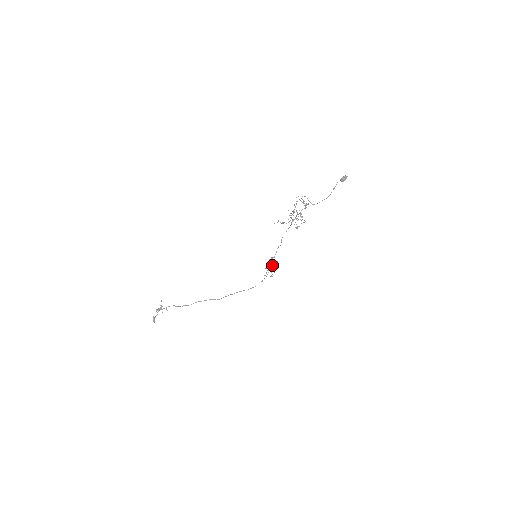
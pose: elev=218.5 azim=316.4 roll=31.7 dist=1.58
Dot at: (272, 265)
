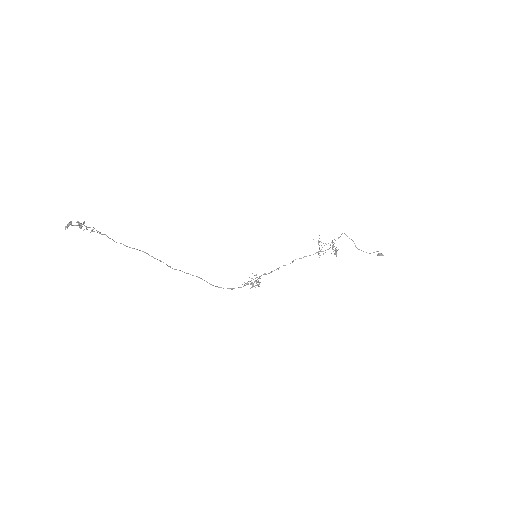
Dot at: occluded
